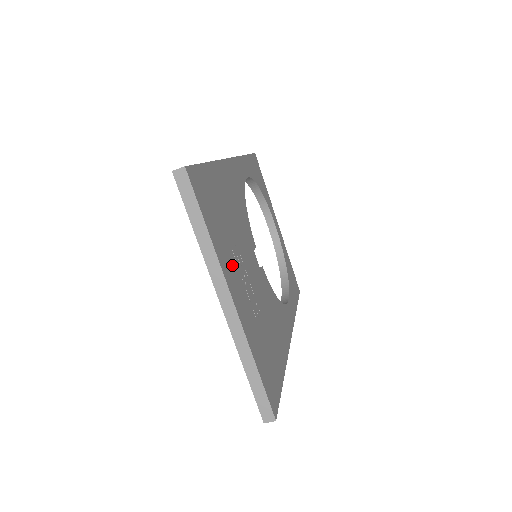
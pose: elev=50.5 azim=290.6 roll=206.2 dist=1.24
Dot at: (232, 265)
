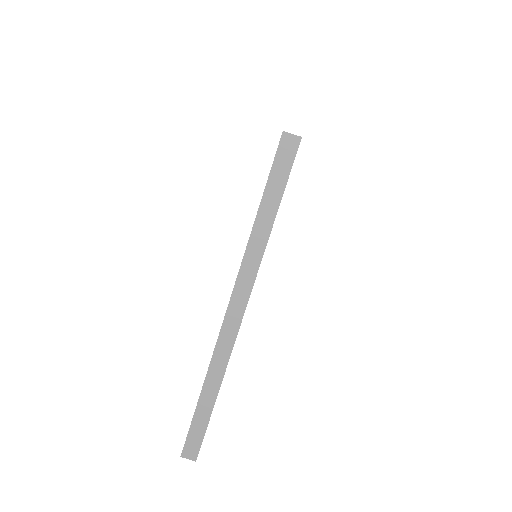
Dot at: occluded
